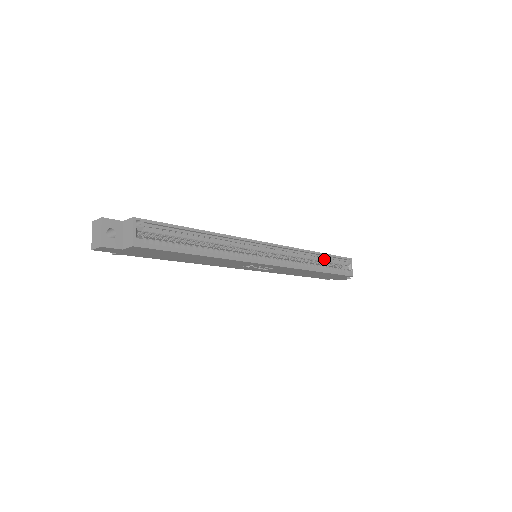
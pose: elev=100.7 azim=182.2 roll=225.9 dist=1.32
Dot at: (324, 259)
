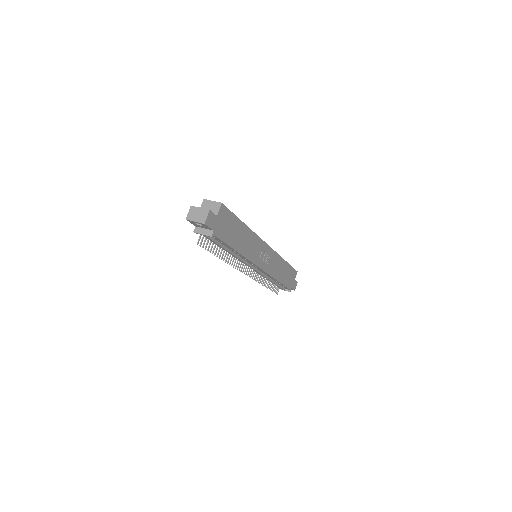
Dot at: occluded
